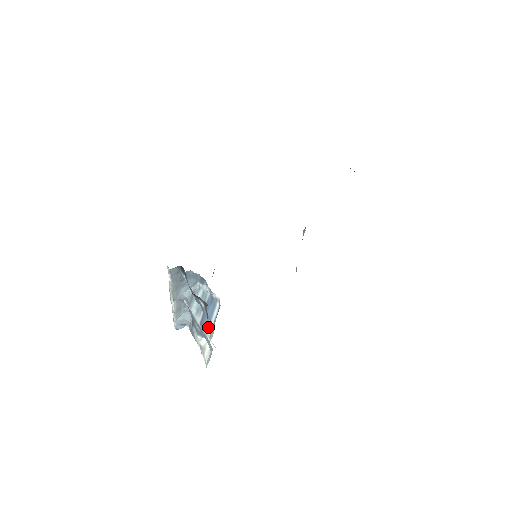
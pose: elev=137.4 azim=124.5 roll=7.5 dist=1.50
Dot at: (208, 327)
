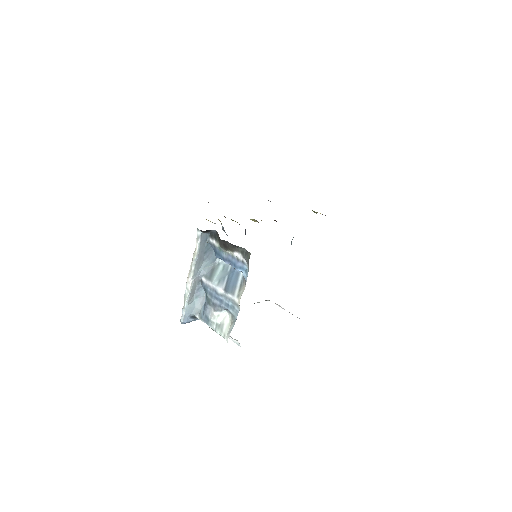
Dot at: (234, 289)
